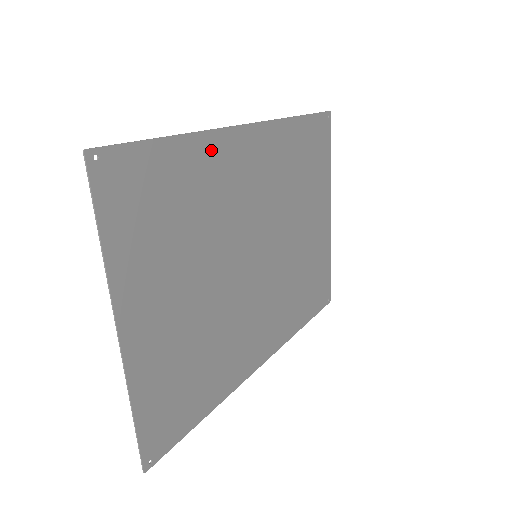
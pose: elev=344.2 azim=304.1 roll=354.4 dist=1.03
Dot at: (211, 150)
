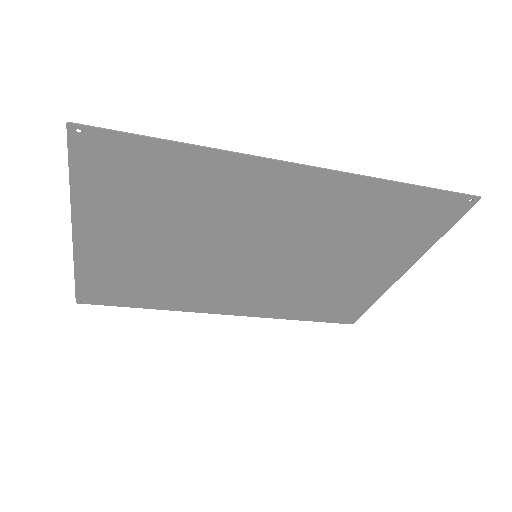
Dot at: (230, 168)
